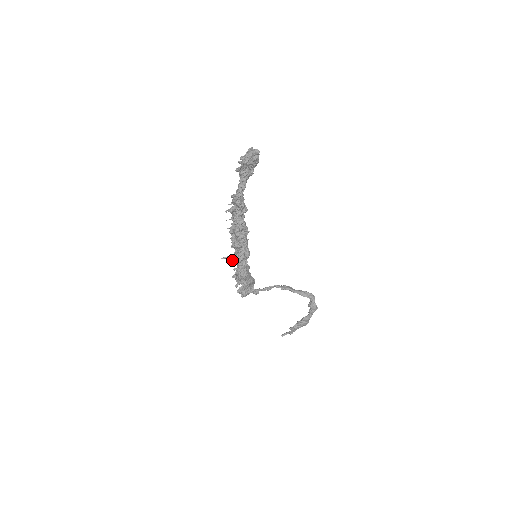
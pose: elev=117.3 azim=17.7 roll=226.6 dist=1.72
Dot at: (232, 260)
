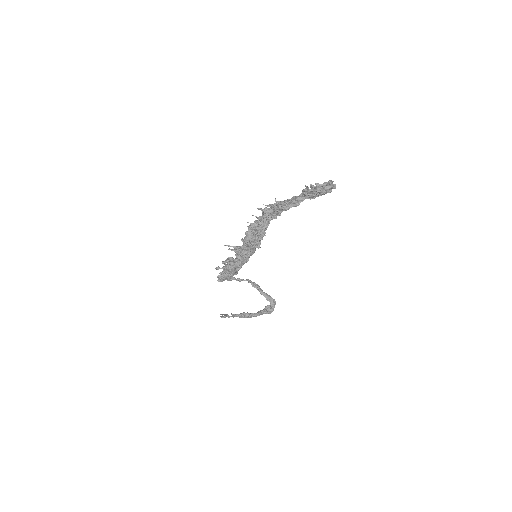
Dot at: (236, 252)
